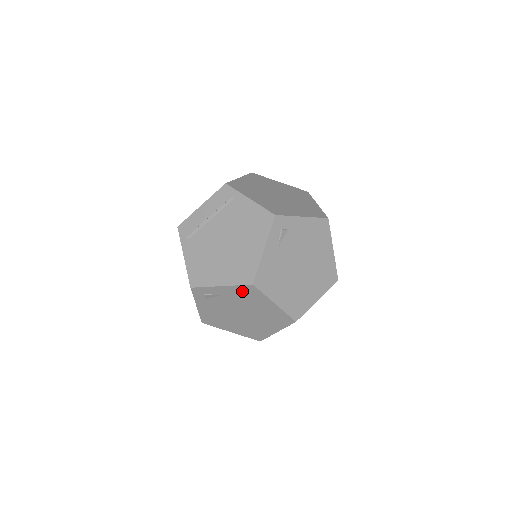
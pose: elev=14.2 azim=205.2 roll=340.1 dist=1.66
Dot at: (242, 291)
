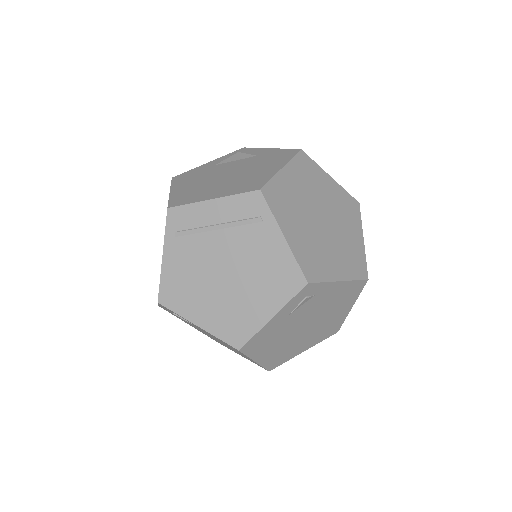
Dot at: (222, 341)
